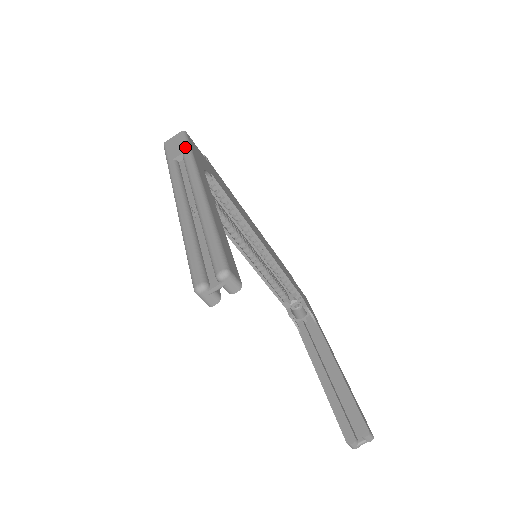
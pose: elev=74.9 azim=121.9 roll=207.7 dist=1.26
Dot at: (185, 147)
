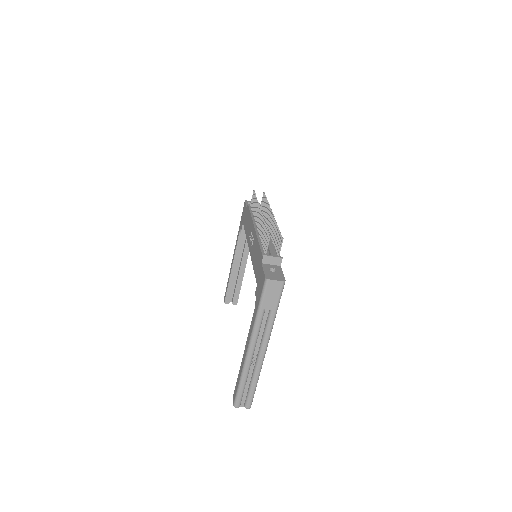
Dot at: (276, 306)
